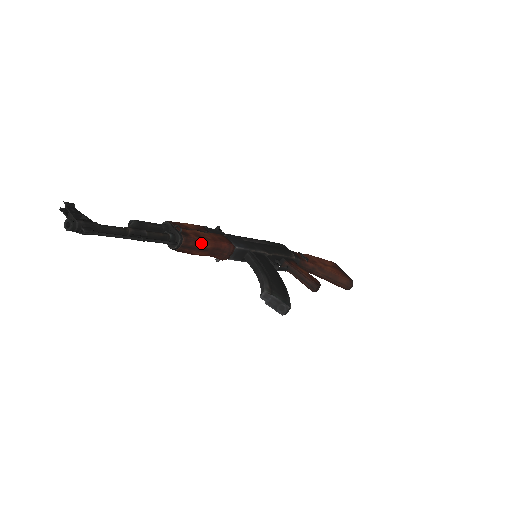
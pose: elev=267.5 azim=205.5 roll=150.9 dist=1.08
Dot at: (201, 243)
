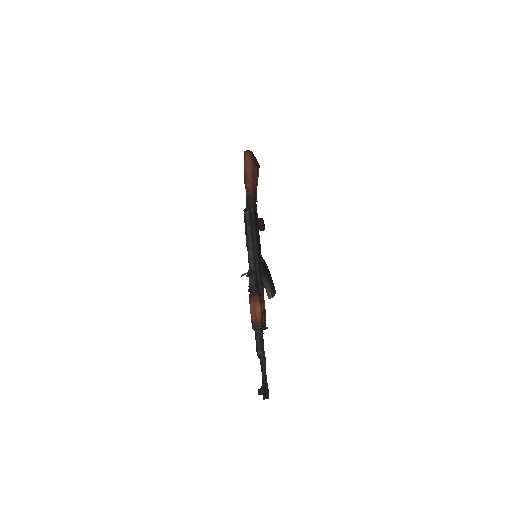
Dot at: (265, 314)
